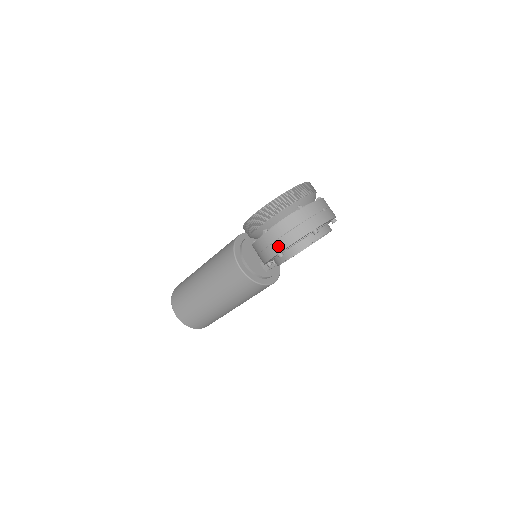
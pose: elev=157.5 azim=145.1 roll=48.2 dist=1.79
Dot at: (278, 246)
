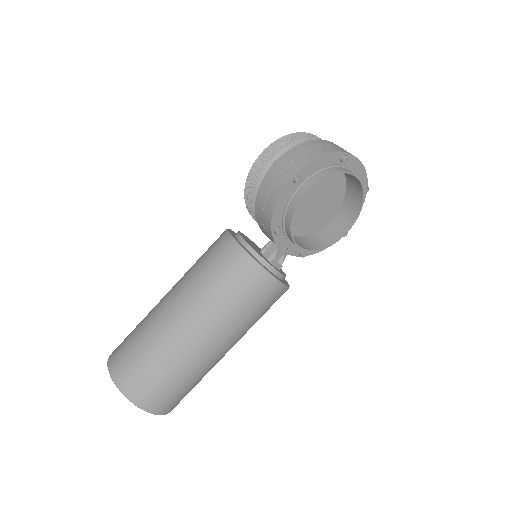
Dot at: (295, 165)
